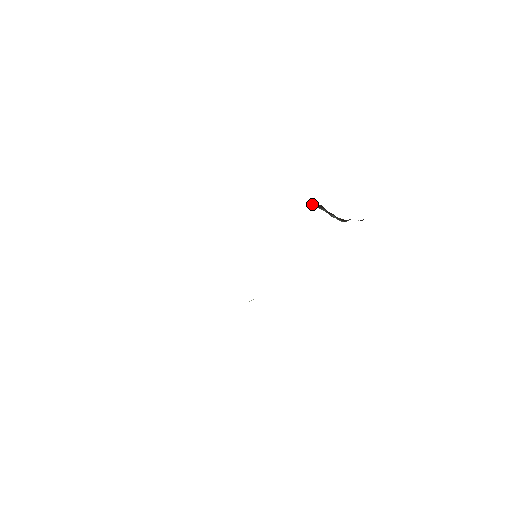
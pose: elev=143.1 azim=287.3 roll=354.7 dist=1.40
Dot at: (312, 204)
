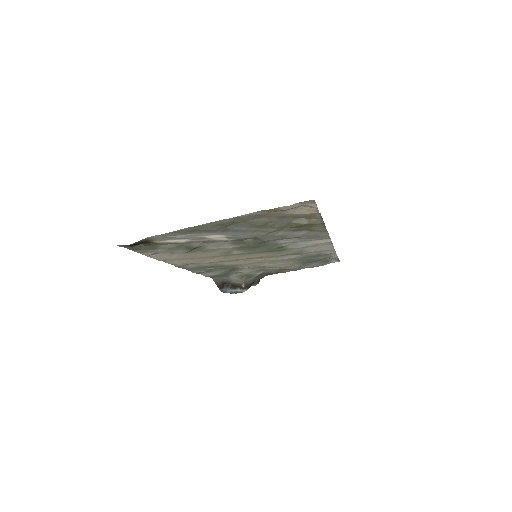
Dot at: (219, 283)
